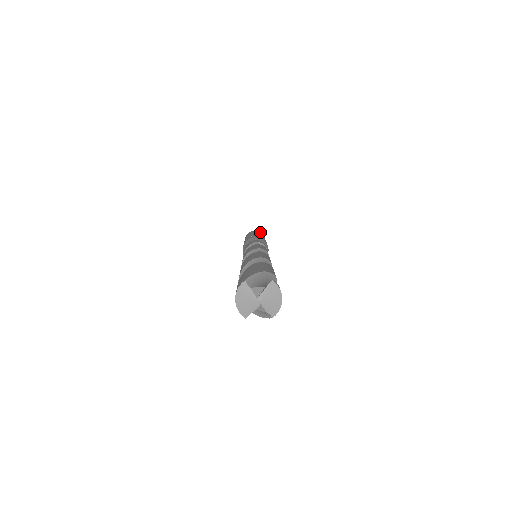
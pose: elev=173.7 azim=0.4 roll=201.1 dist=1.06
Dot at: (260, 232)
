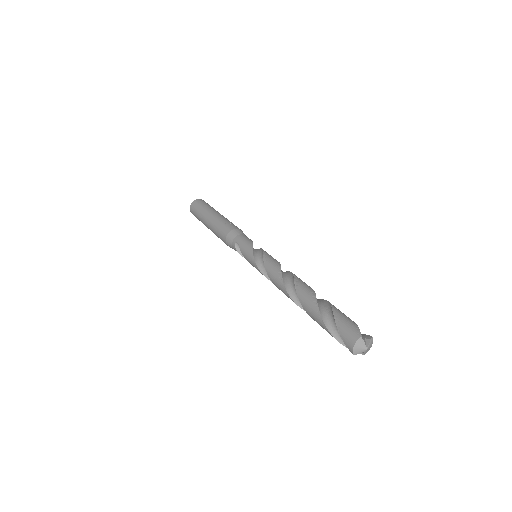
Dot at: occluded
